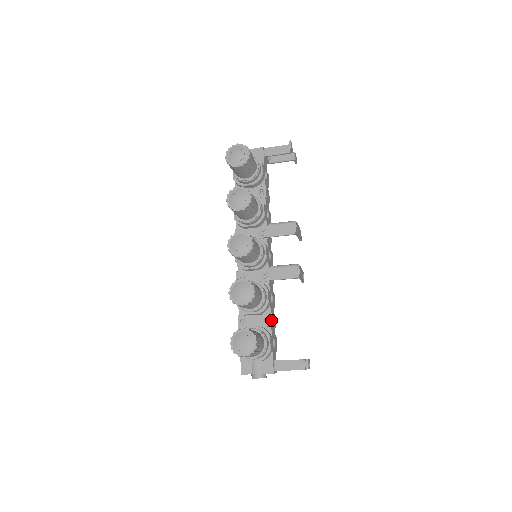
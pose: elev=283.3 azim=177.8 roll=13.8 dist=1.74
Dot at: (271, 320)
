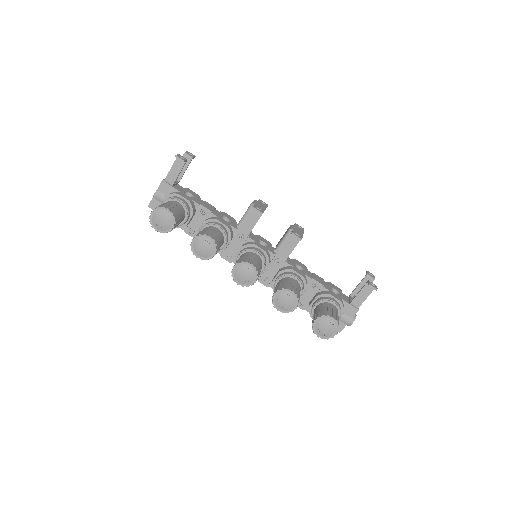
Dot at: (317, 283)
